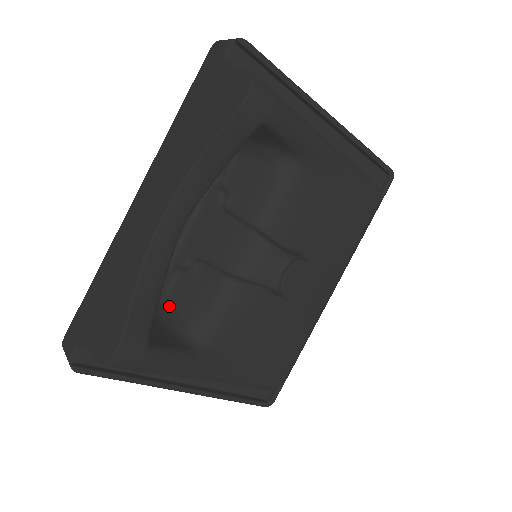
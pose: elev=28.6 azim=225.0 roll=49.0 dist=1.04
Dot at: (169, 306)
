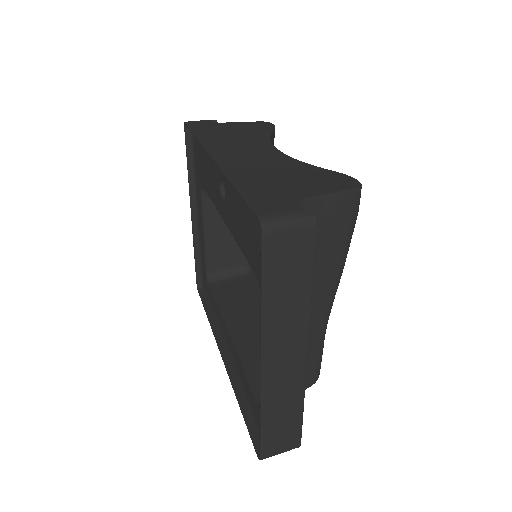
Dot at: occluded
